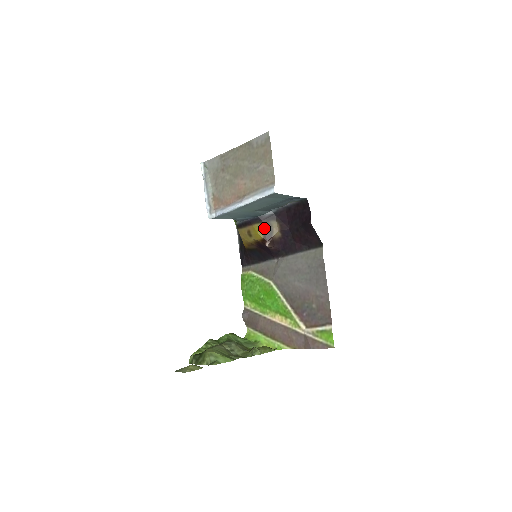
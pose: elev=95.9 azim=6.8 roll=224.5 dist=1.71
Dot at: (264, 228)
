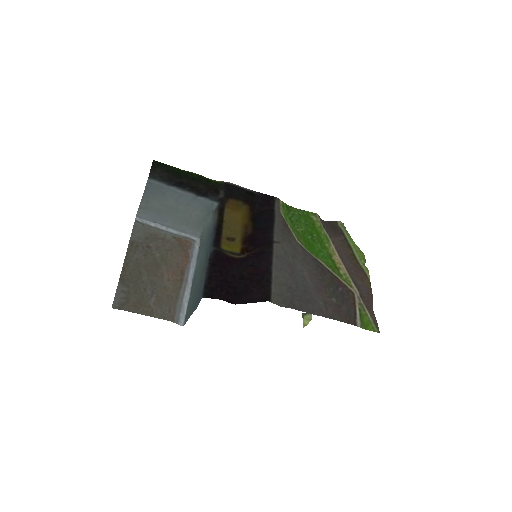
Dot at: (228, 251)
